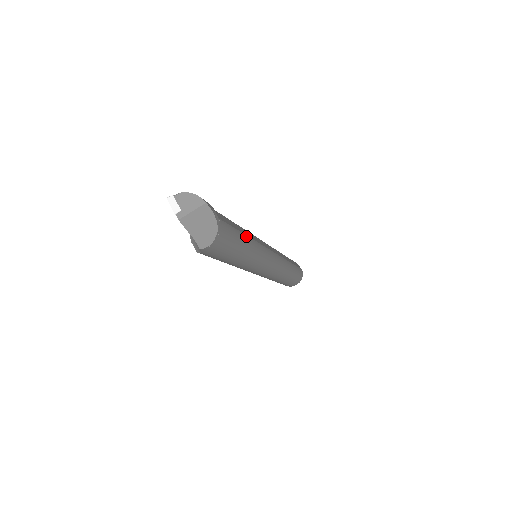
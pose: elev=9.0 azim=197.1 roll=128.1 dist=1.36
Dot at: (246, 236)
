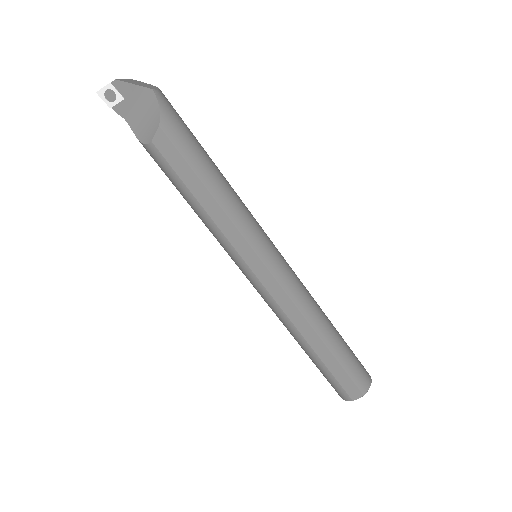
Dot at: occluded
